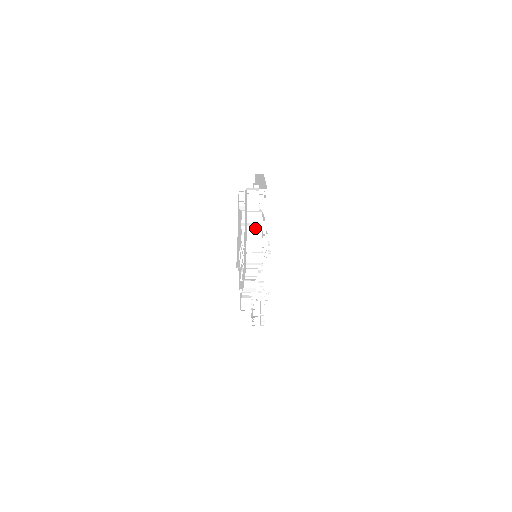
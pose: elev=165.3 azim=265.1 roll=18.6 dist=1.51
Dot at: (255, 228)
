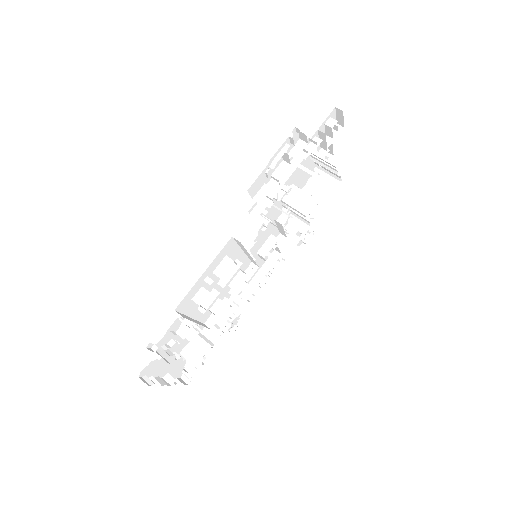
Dot at: (195, 331)
